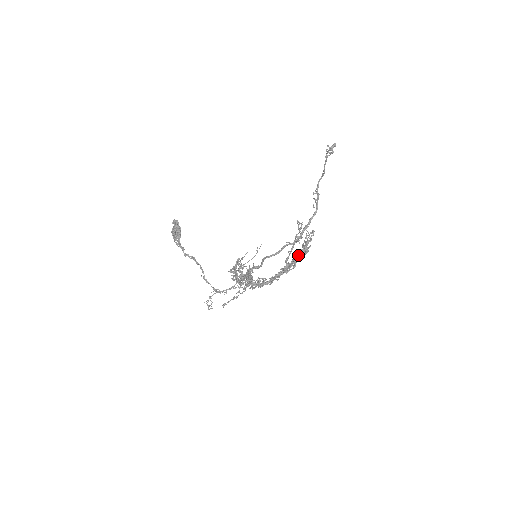
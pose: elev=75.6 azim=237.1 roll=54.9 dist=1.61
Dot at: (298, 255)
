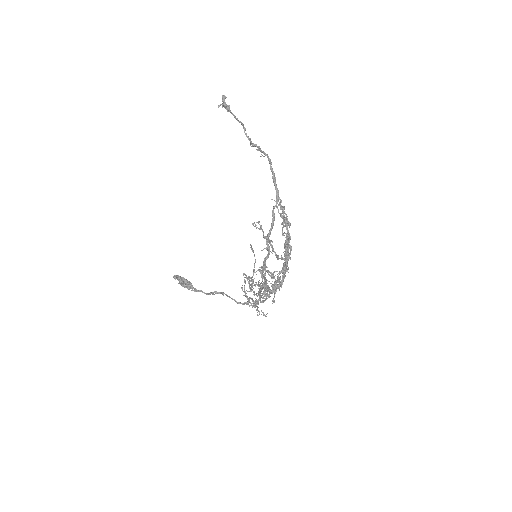
Dot at: occluded
